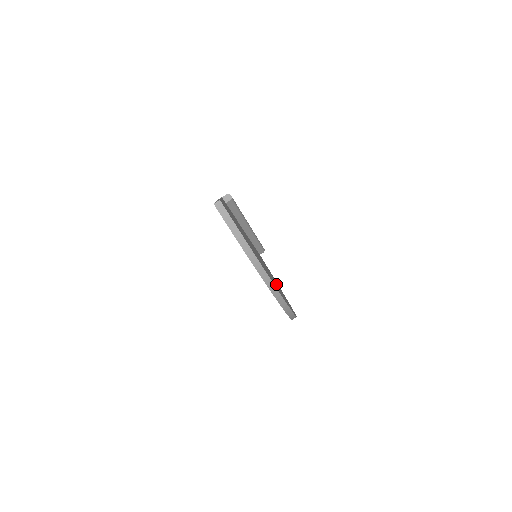
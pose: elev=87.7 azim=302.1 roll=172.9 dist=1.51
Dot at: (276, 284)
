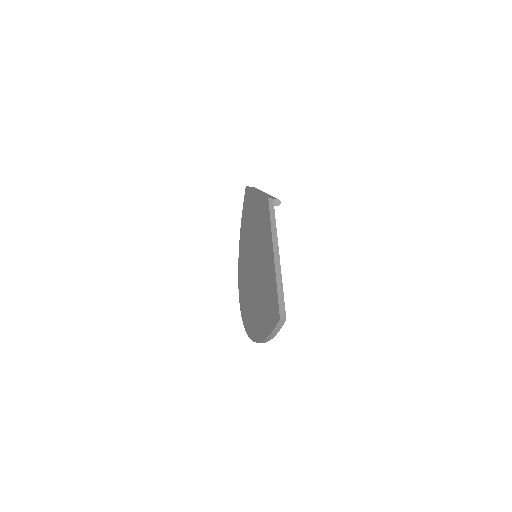
Dot at: occluded
